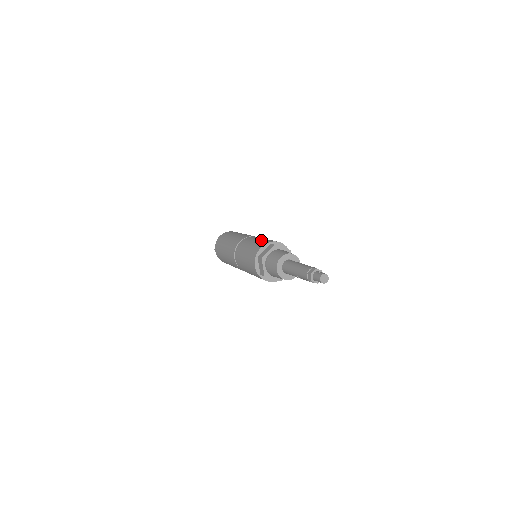
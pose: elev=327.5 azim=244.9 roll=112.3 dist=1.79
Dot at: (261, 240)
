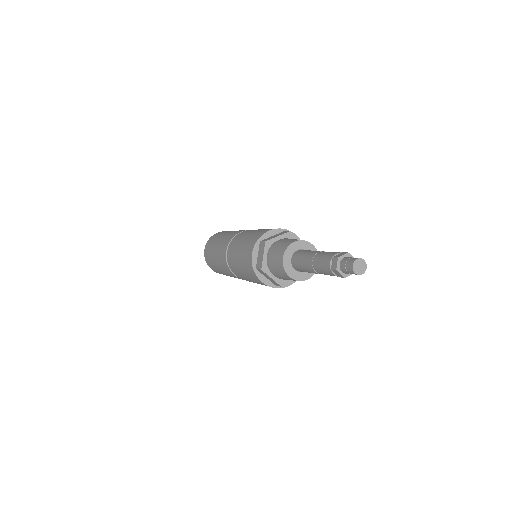
Dot at: (246, 241)
